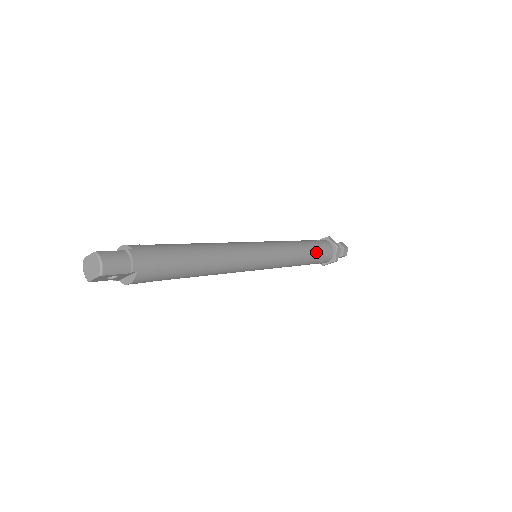
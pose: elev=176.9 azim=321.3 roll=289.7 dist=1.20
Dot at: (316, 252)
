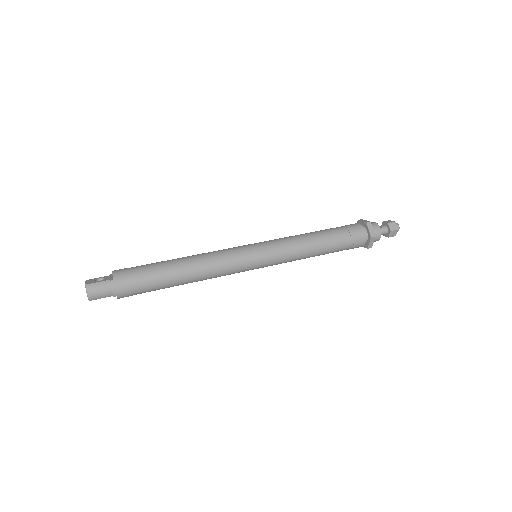
Dot at: (336, 246)
